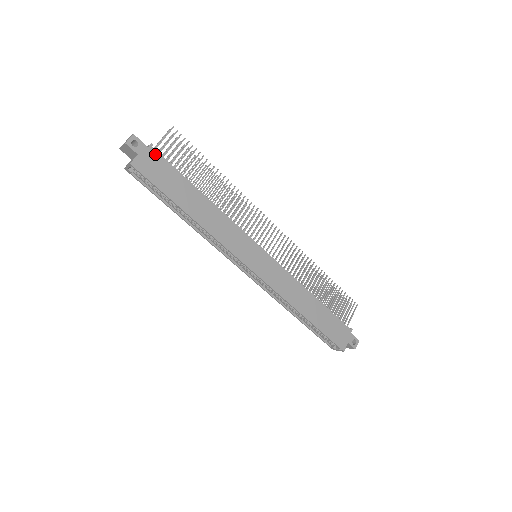
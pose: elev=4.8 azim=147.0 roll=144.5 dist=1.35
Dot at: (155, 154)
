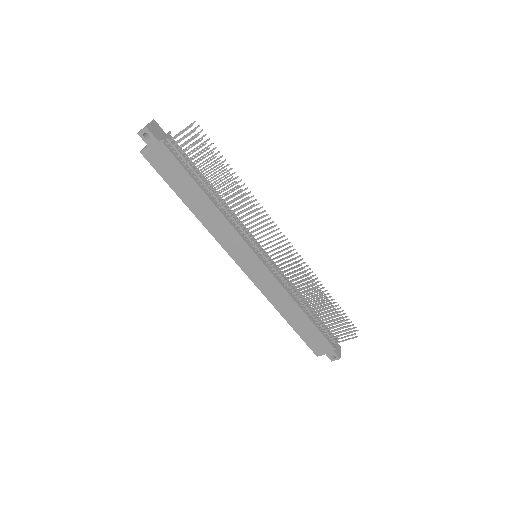
Dot at: (165, 149)
